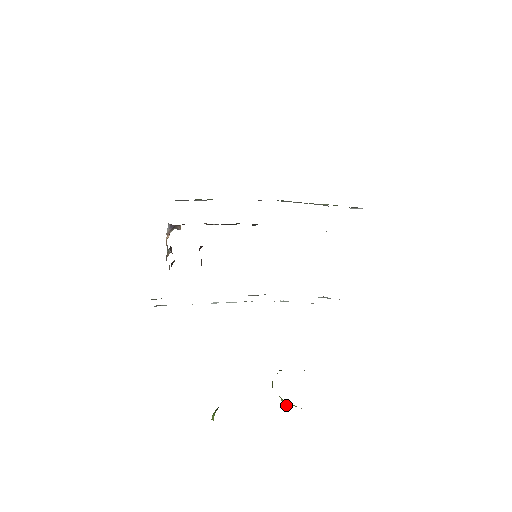
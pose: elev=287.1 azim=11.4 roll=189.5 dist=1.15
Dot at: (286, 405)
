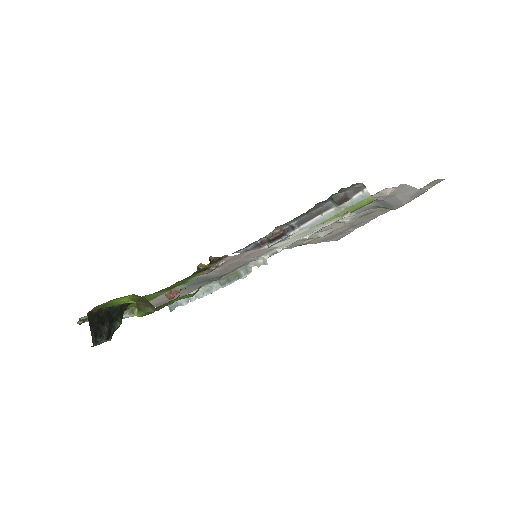
Dot at: (135, 312)
